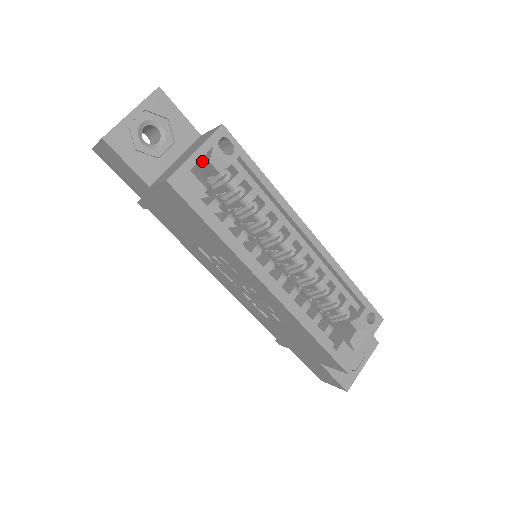
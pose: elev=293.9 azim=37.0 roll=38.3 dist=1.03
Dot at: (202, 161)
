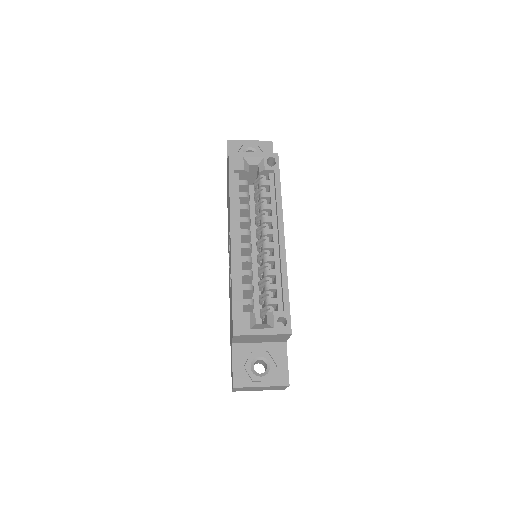
Dot at: (254, 159)
